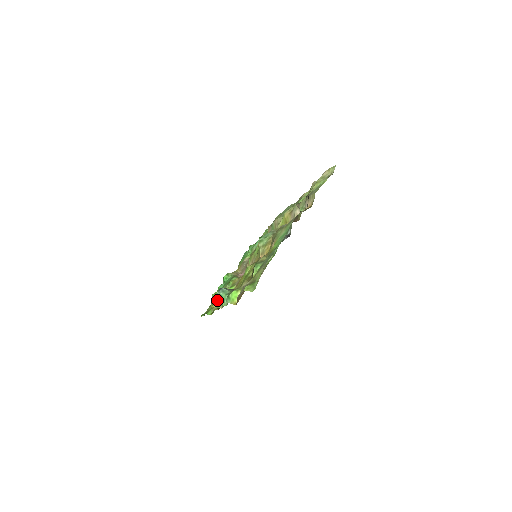
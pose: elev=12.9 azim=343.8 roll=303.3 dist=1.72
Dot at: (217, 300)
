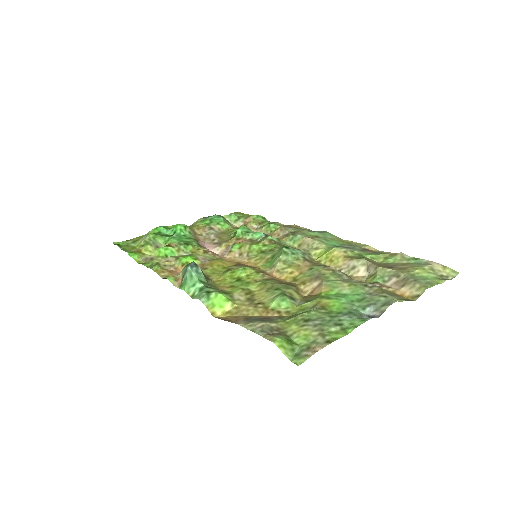
Dot at: (155, 249)
